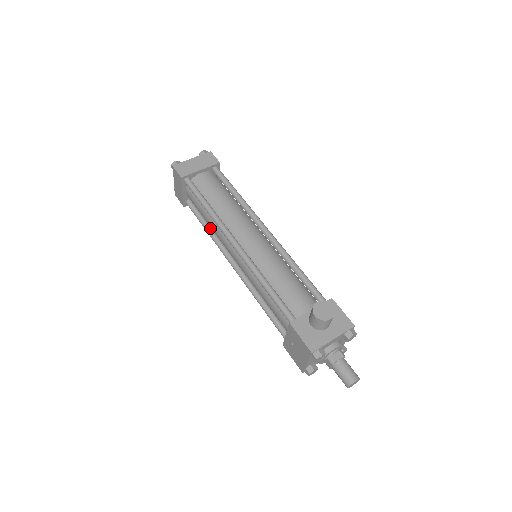
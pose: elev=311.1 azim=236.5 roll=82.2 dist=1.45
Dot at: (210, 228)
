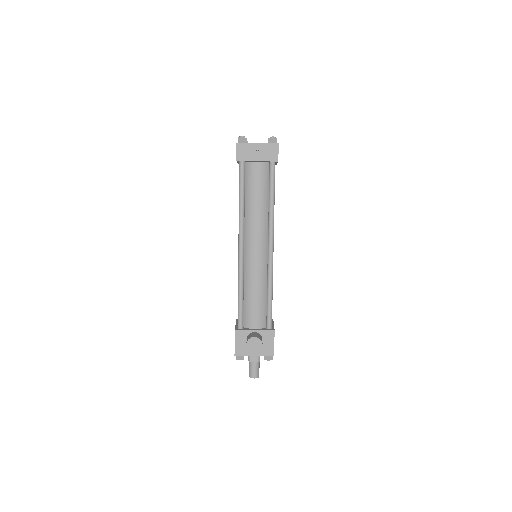
Dot at: occluded
